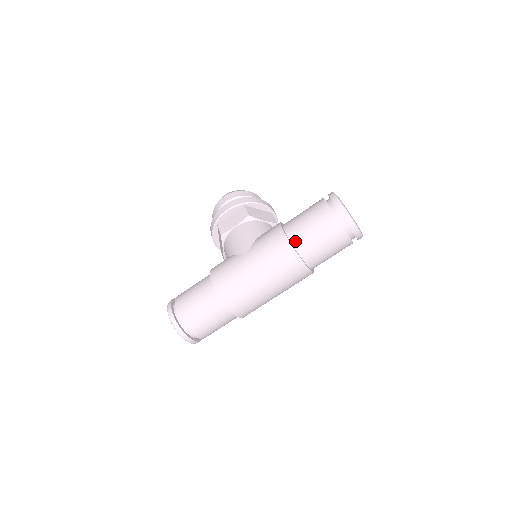
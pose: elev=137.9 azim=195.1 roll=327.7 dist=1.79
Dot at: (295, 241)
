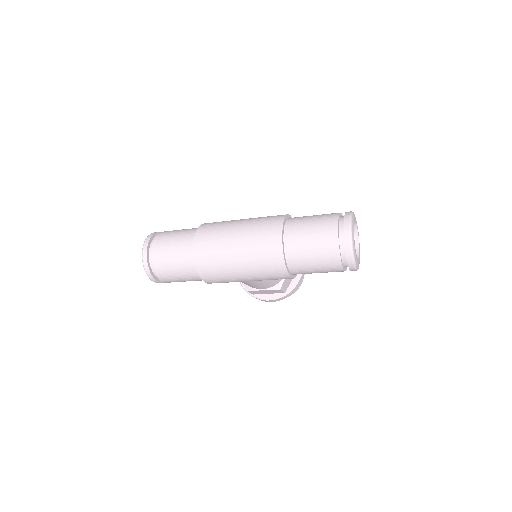
Dot at: (292, 218)
